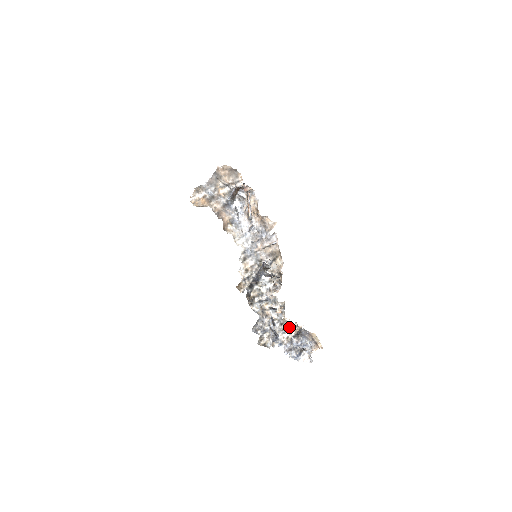
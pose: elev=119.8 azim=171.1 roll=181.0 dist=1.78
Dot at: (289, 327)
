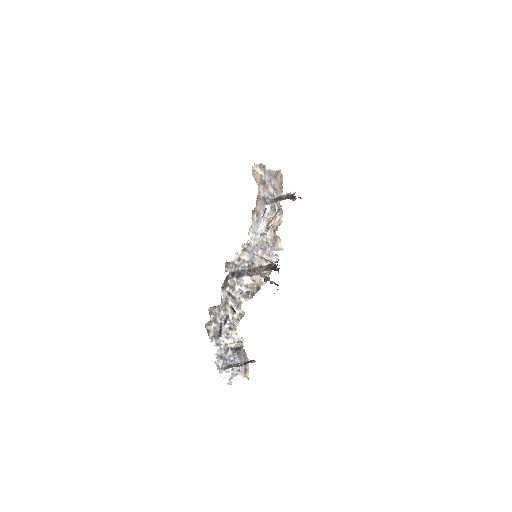
Dot at: (234, 337)
